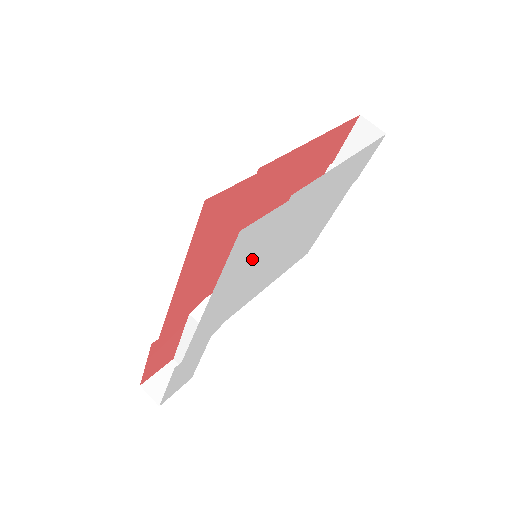
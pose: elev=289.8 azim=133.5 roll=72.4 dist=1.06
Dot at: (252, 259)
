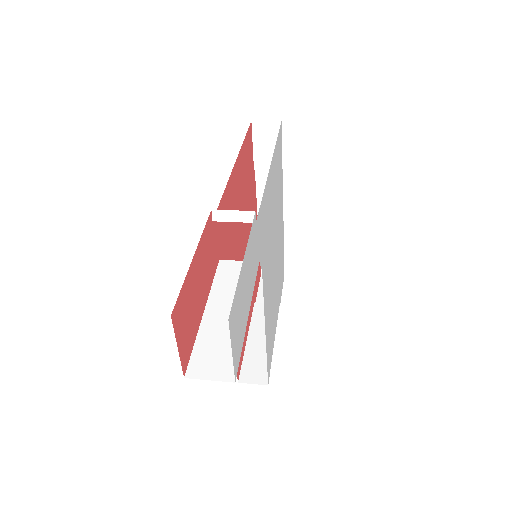
Dot at: (276, 189)
